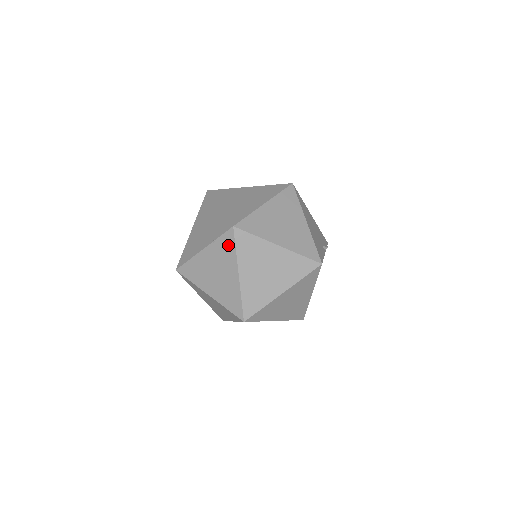
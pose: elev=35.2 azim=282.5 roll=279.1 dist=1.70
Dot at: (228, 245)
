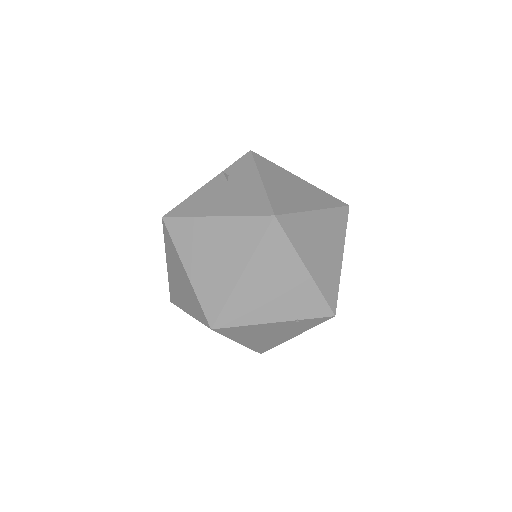
Dot at: (311, 324)
